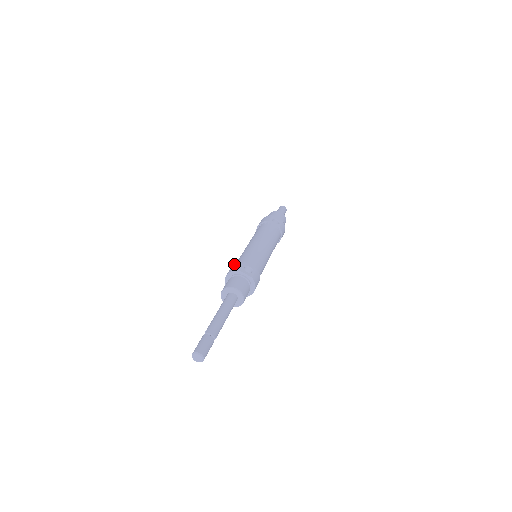
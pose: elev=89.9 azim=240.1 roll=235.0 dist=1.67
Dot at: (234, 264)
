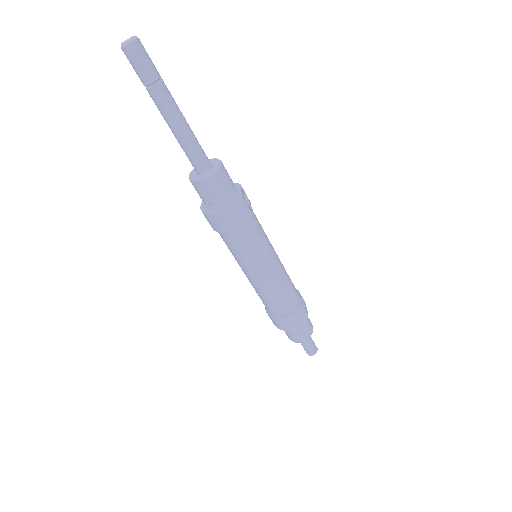
Dot at: occluded
